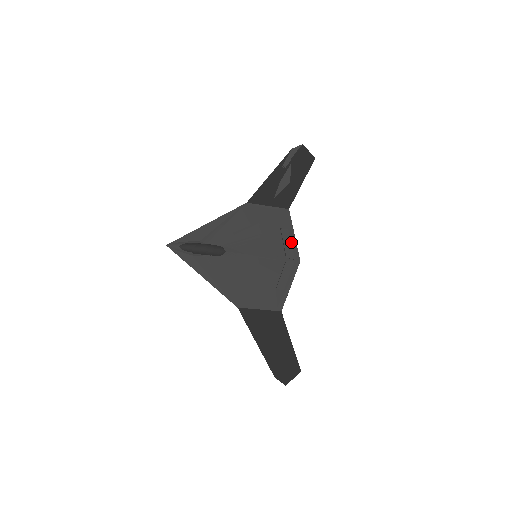
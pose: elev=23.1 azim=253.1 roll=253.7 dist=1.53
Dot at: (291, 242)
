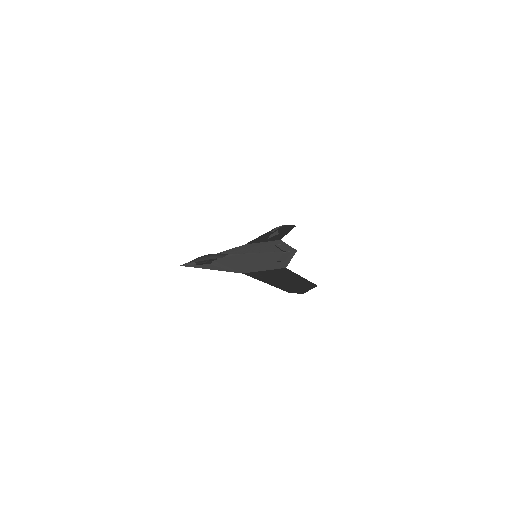
Dot at: (286, 247)
